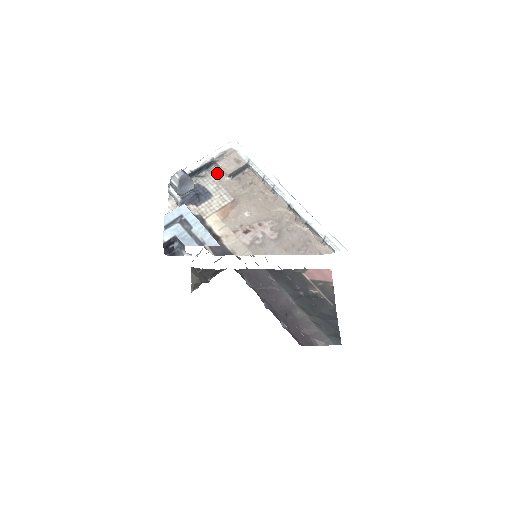
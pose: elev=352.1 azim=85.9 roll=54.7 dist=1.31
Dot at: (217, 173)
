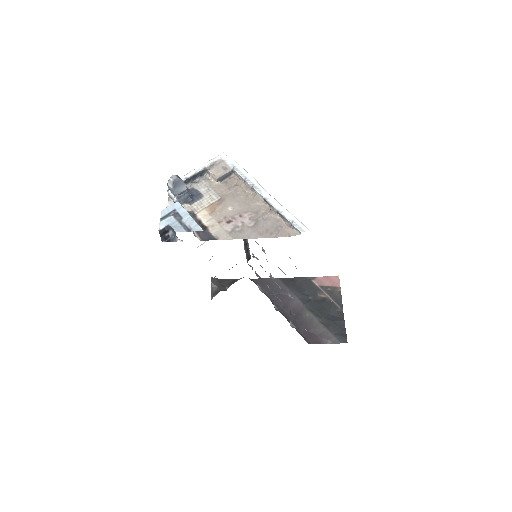
Dot at: (208, 179)
